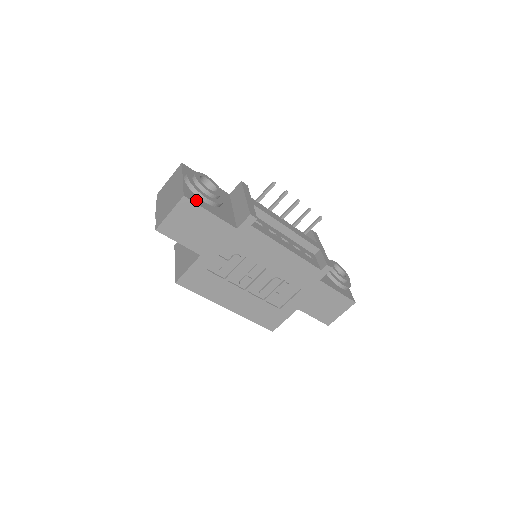
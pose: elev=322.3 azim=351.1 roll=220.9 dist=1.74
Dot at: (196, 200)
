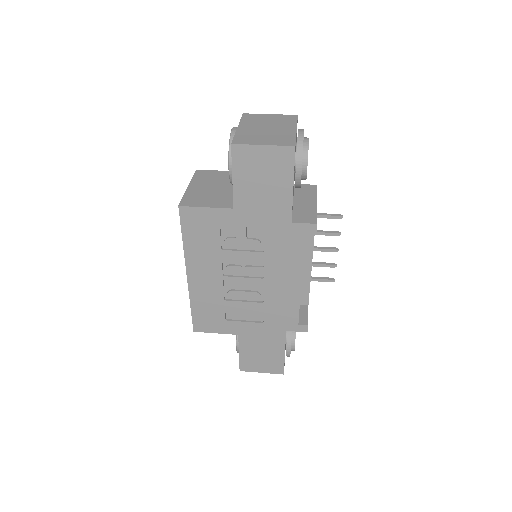
Dot at: occluded
